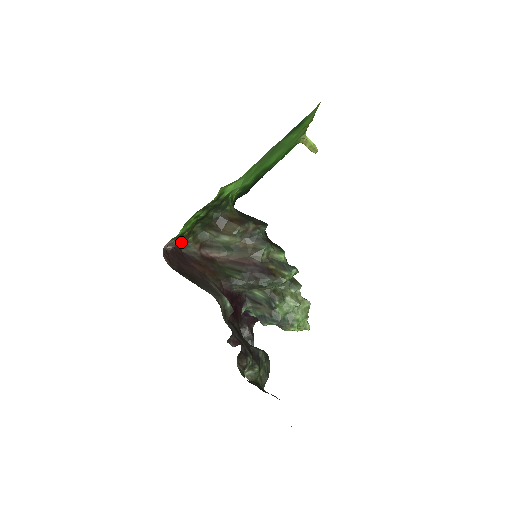
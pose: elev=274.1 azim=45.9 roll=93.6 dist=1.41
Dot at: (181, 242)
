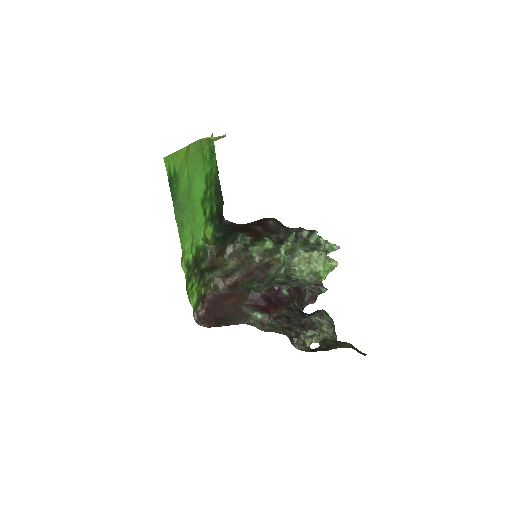
Dot at: occluded
